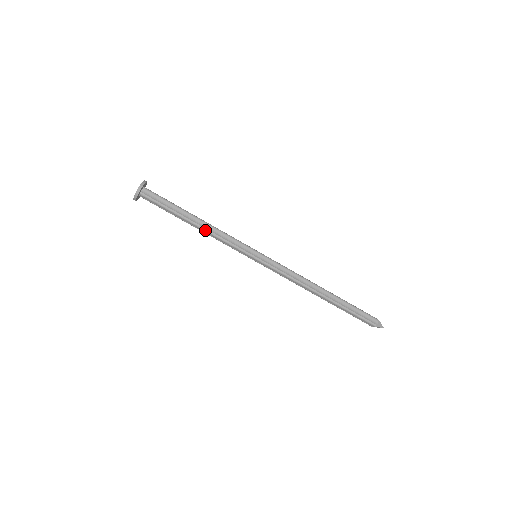
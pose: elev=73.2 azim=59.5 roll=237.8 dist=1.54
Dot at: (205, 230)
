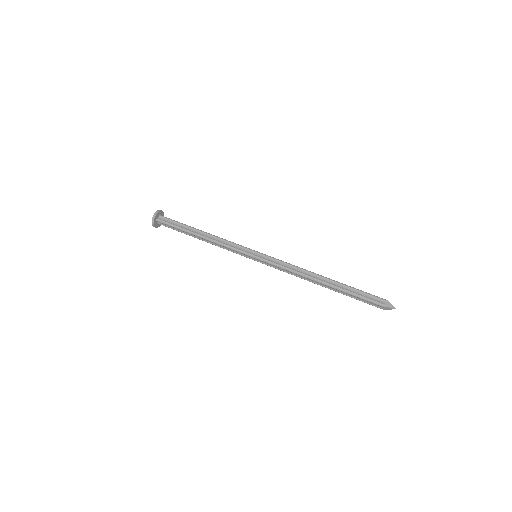
Dot at: (209, 240)
